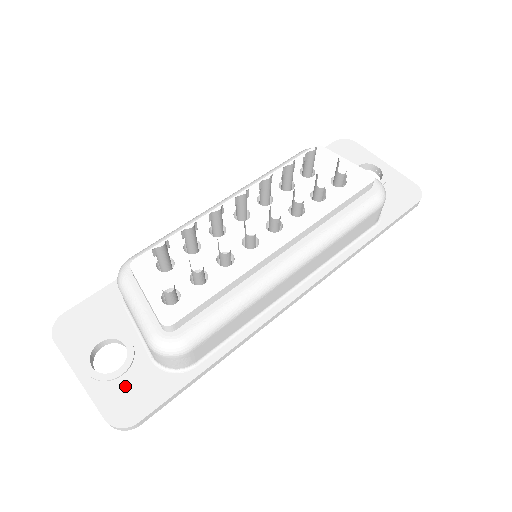
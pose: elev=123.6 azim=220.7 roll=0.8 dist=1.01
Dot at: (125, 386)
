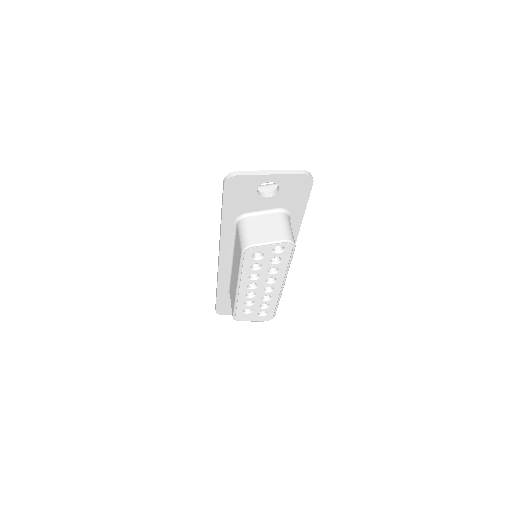
Dot at: occluded
